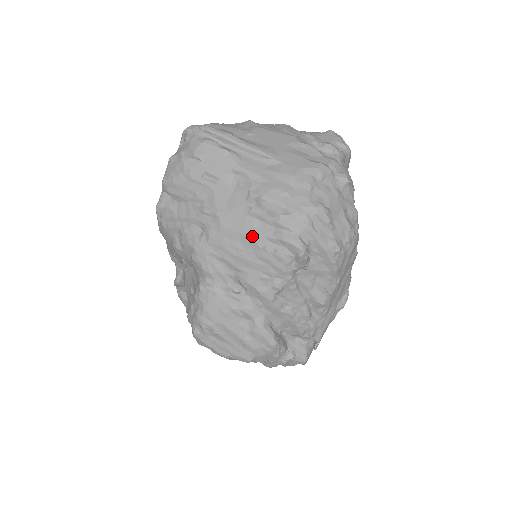
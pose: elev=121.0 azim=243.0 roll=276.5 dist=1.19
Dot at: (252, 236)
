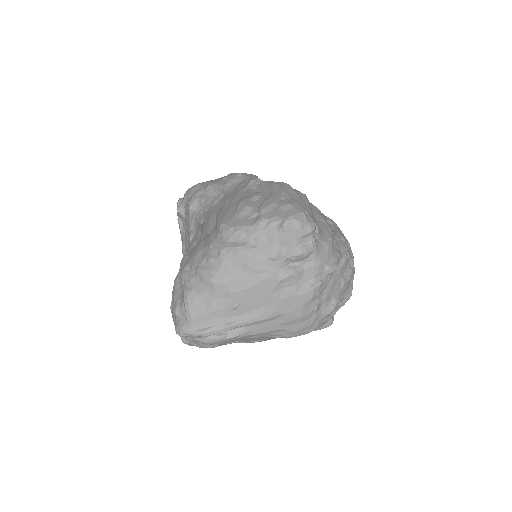
Dot at: occluded
